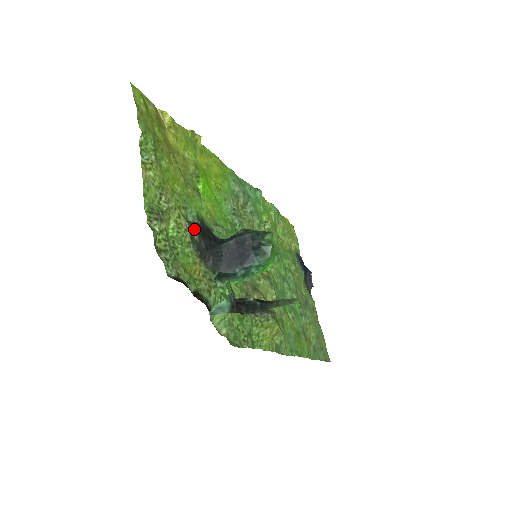
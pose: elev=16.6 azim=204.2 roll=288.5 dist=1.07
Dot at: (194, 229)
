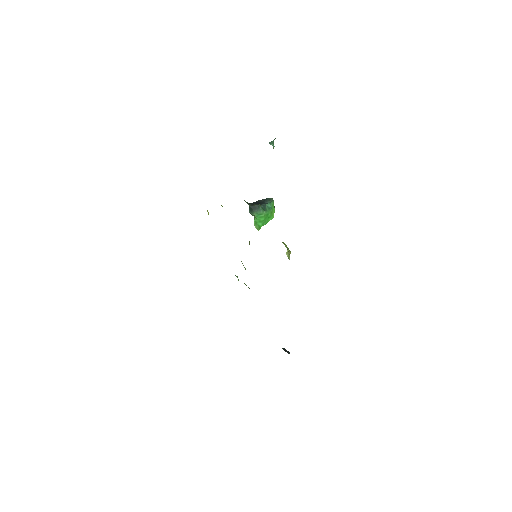
Dot at: occluded
